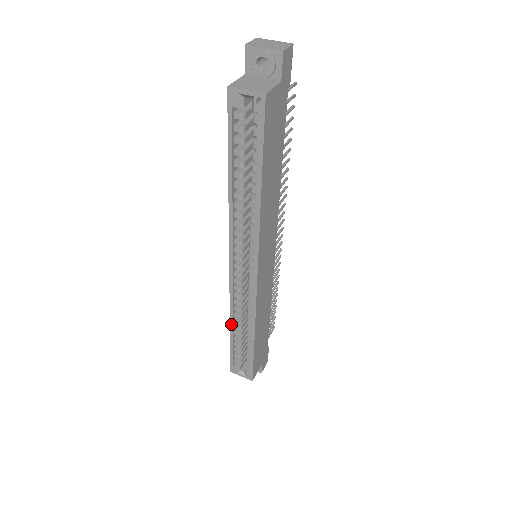
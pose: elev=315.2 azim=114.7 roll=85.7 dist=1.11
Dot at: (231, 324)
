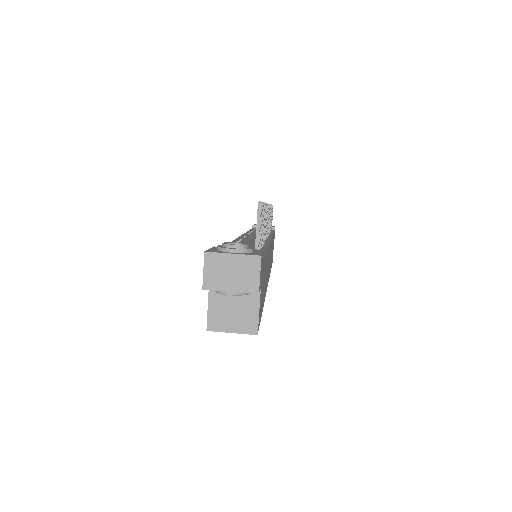
Dot at: occluded
